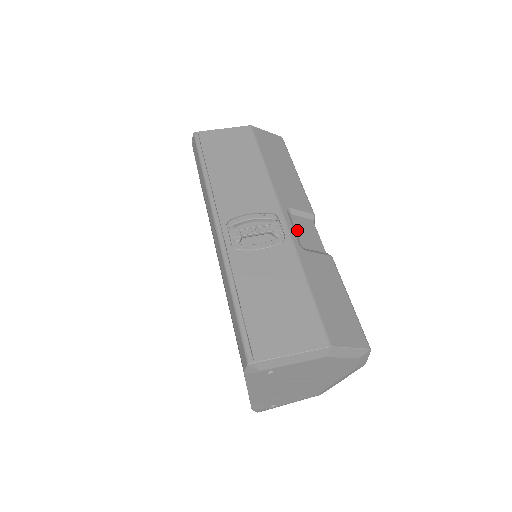
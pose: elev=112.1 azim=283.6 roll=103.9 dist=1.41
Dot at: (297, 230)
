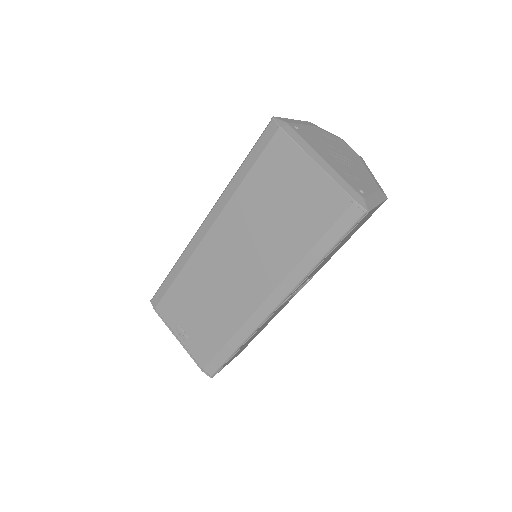
Dot at: occluded
